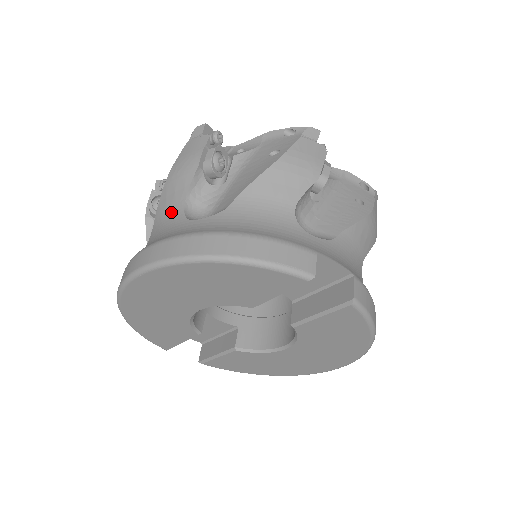
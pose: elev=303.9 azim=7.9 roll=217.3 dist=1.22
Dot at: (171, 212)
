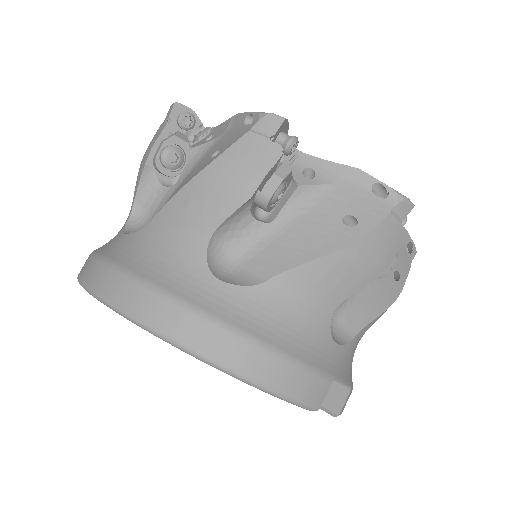
Dot at: (189, 231)
